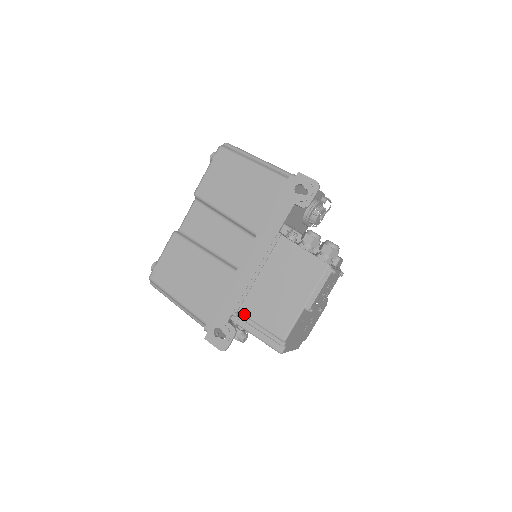
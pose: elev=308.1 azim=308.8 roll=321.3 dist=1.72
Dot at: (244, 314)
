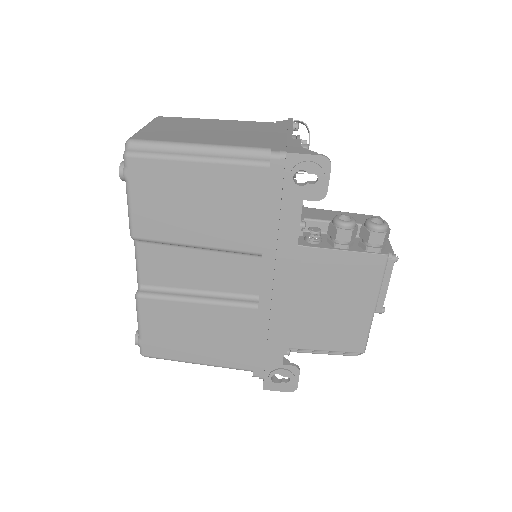
Dot at: (299, 349)
